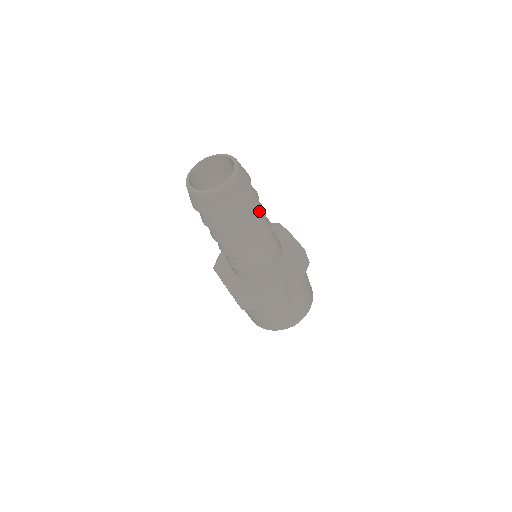
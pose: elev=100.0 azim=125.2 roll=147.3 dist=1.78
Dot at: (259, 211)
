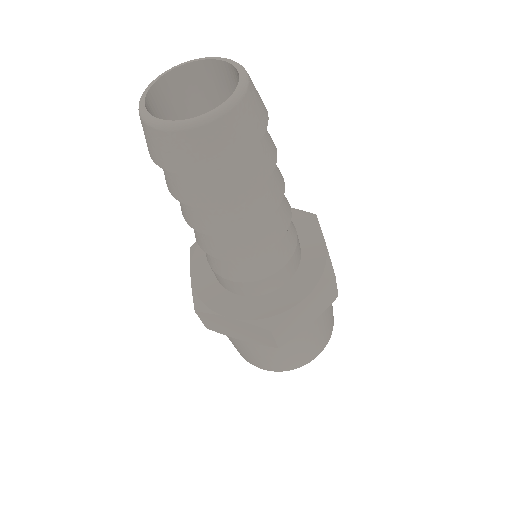
Dot at: (269, 192)
